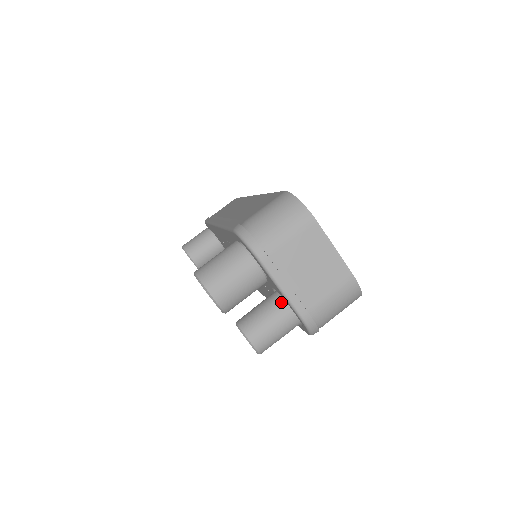
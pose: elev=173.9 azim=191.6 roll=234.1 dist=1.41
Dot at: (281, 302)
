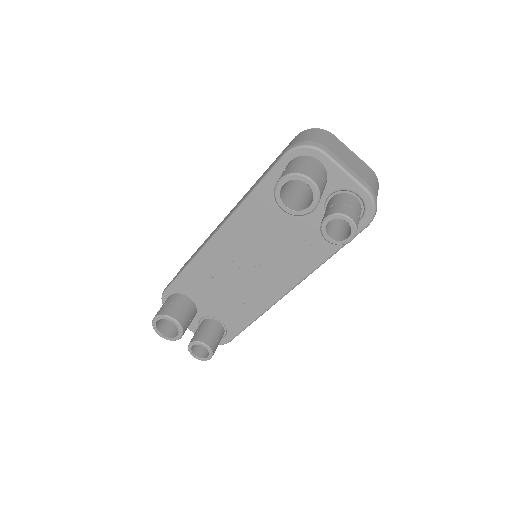
Dot at: (344, 194)
